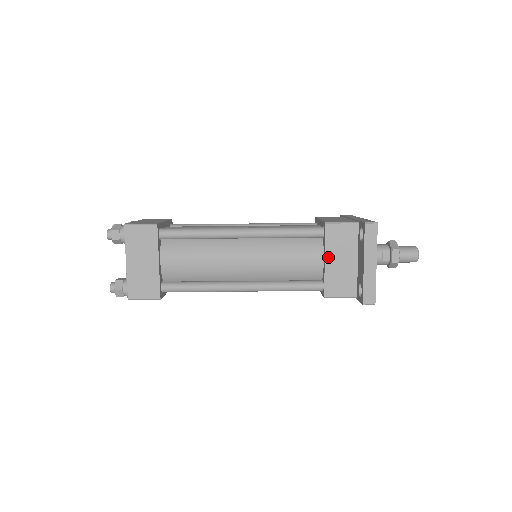
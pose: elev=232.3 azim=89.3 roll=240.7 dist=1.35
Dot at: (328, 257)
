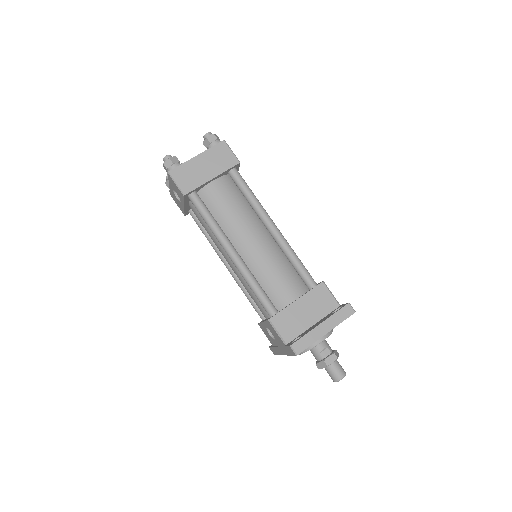
Dot at: (301, 300)
